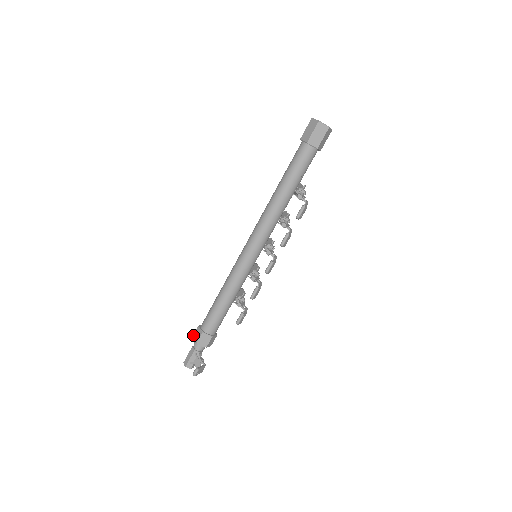
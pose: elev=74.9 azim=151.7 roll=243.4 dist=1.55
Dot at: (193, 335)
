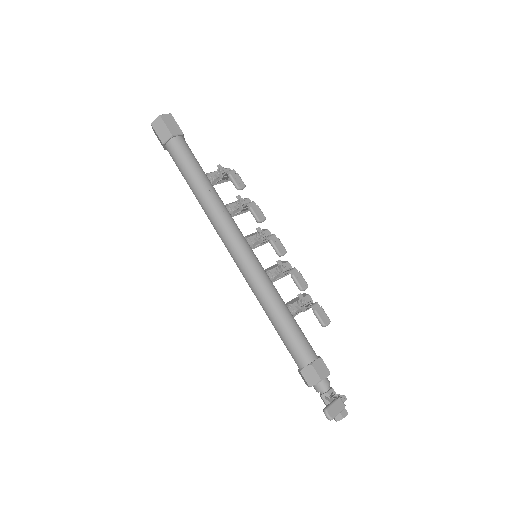
Dot at: (305, 383)
